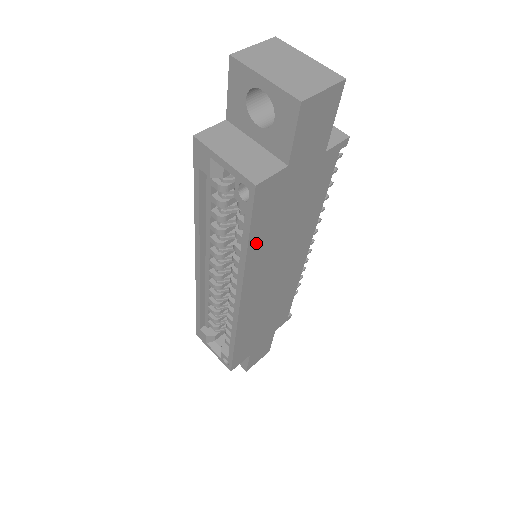
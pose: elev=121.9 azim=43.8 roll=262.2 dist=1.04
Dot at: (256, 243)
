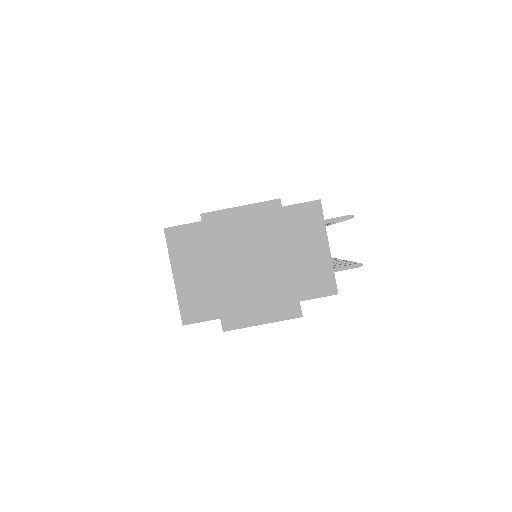
Dot at: occluded
